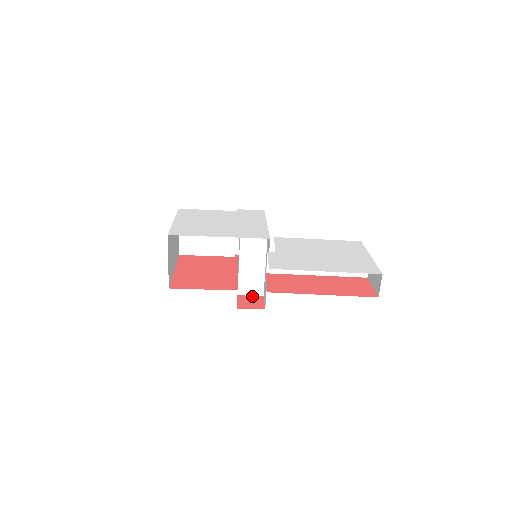
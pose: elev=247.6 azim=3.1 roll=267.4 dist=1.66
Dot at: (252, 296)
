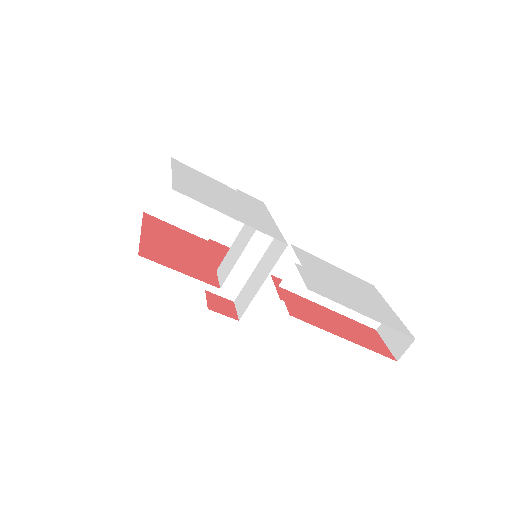
Dot at: (222, 297)
